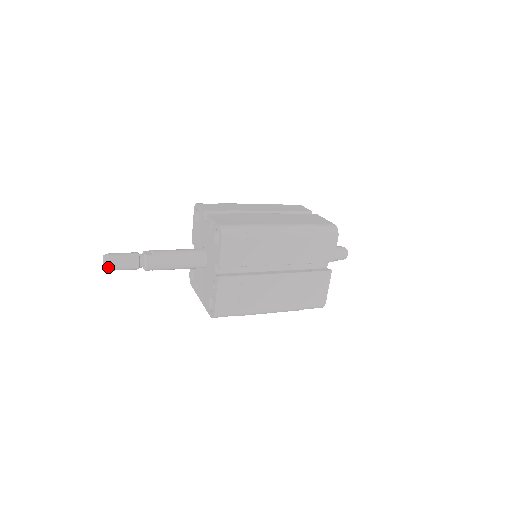
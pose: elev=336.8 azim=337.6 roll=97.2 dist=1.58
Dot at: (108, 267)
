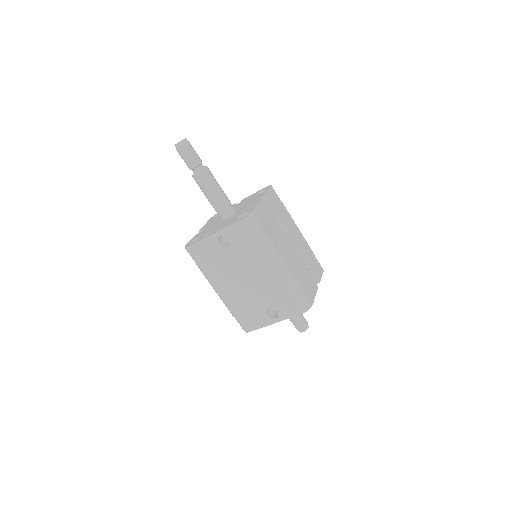
Dot at: (186, 141)
